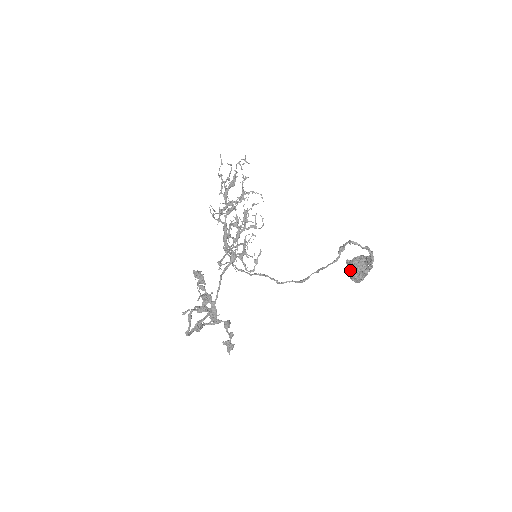
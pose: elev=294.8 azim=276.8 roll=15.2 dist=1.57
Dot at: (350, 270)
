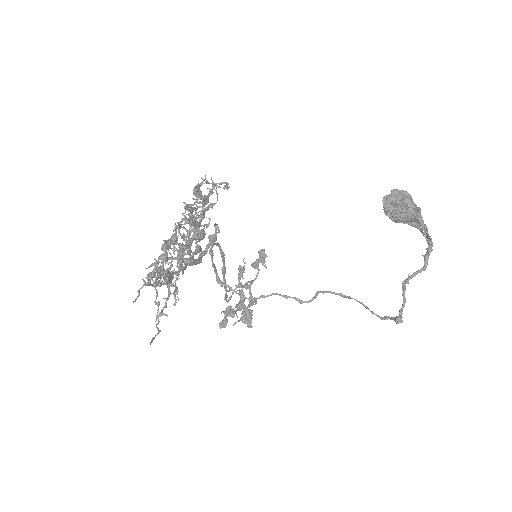
Dot at: (391, 218)
